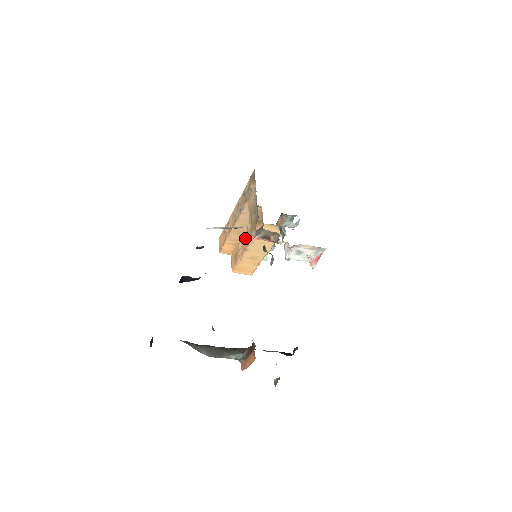
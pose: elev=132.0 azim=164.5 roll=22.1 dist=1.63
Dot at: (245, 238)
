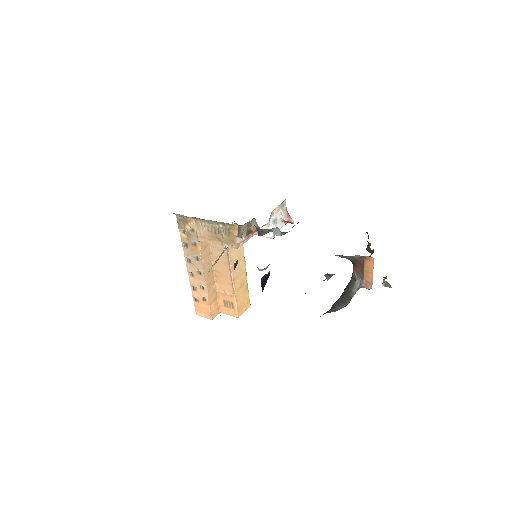
Dot at: (220, 279)
